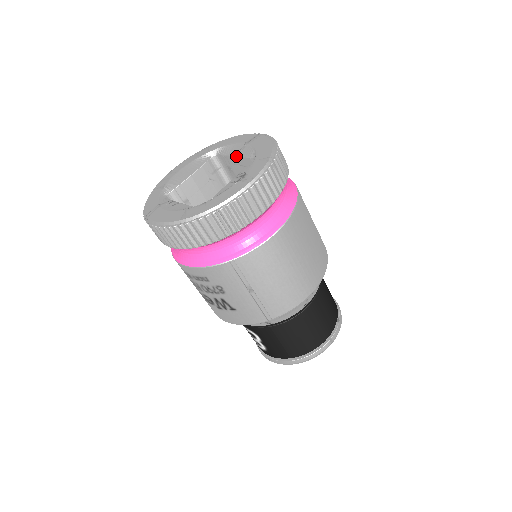
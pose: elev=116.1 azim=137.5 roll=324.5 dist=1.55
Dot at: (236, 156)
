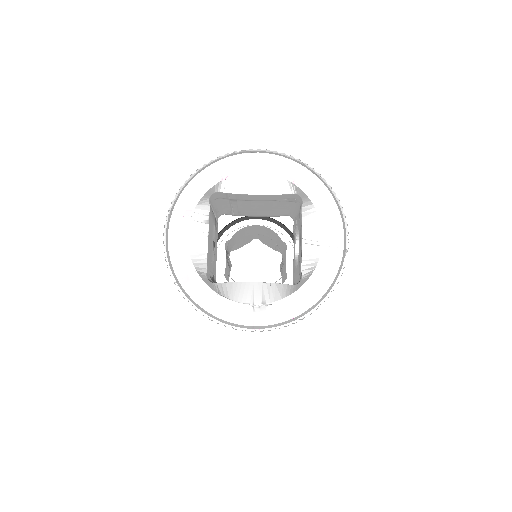
Dot at: (302, 241)
